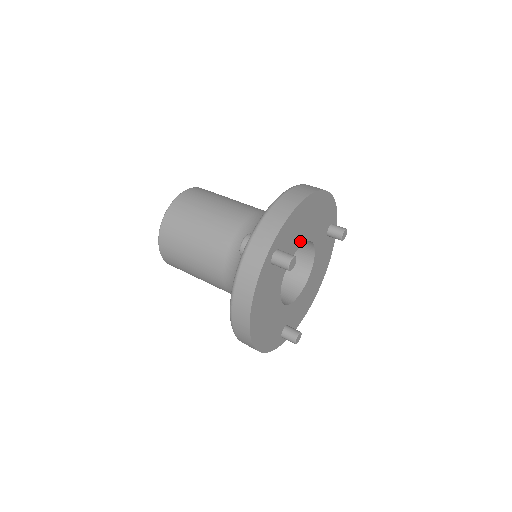
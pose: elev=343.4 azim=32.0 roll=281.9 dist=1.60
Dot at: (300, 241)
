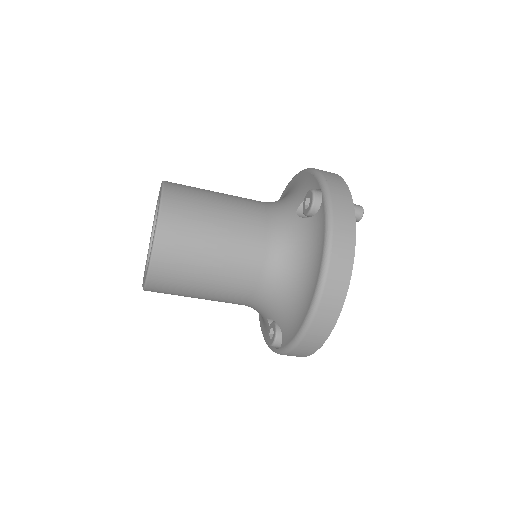
Dot at: occluded
